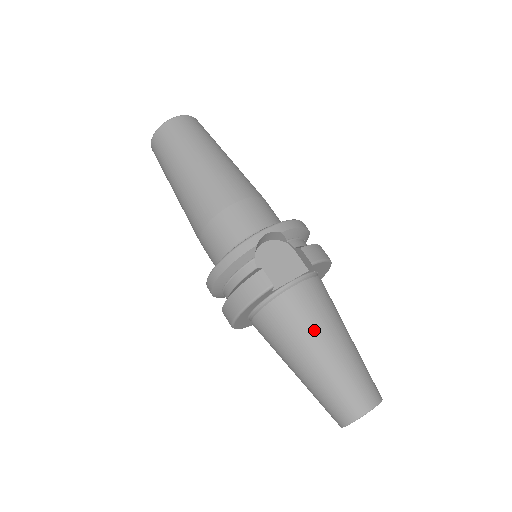
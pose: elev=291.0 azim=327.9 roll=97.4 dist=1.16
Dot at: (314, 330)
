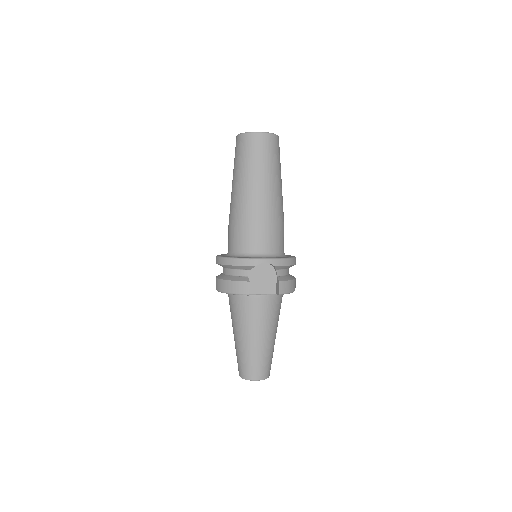
Dot at: (257, 327)
